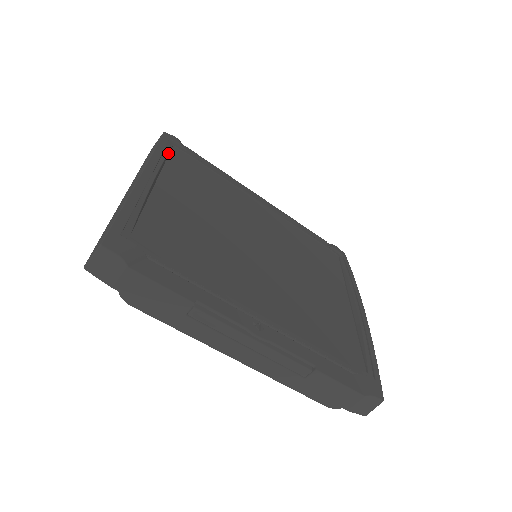
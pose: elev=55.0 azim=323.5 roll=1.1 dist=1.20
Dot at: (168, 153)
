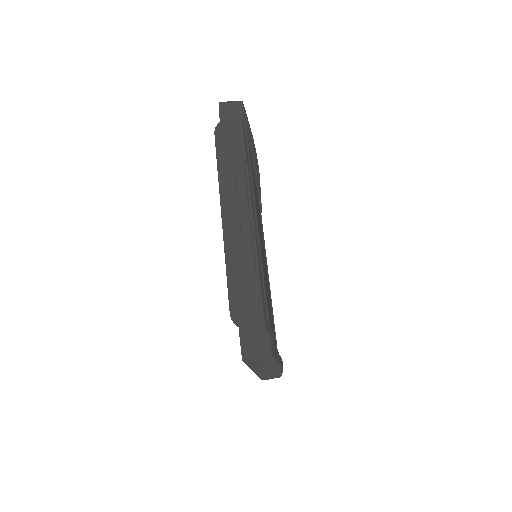
Dot at: (259, 191)
